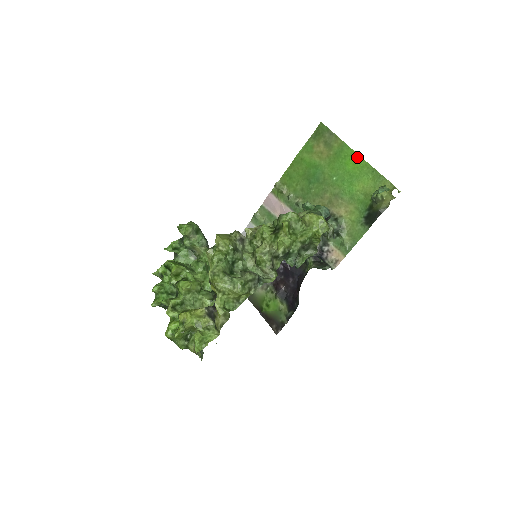
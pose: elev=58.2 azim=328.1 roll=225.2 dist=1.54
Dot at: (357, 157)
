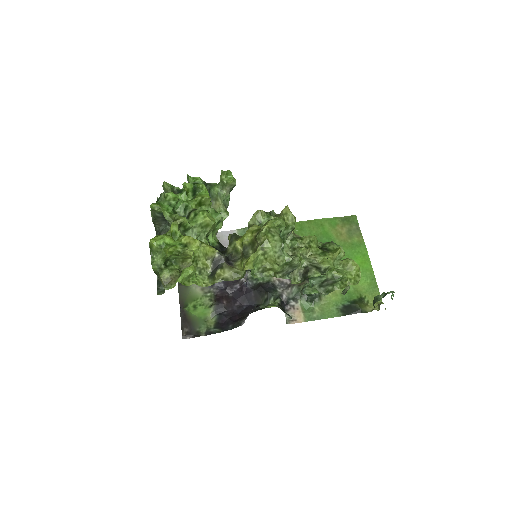
Dot at: (368, 260)
